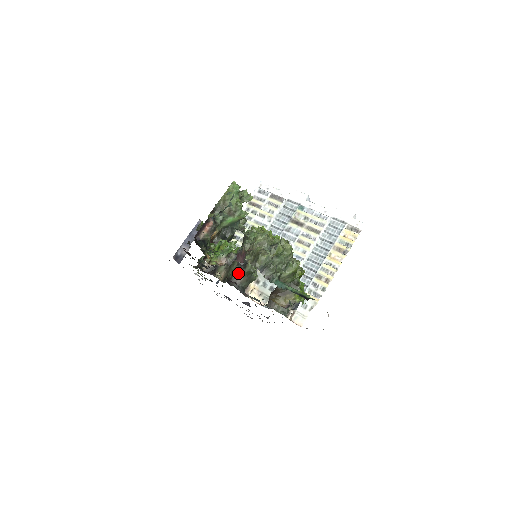
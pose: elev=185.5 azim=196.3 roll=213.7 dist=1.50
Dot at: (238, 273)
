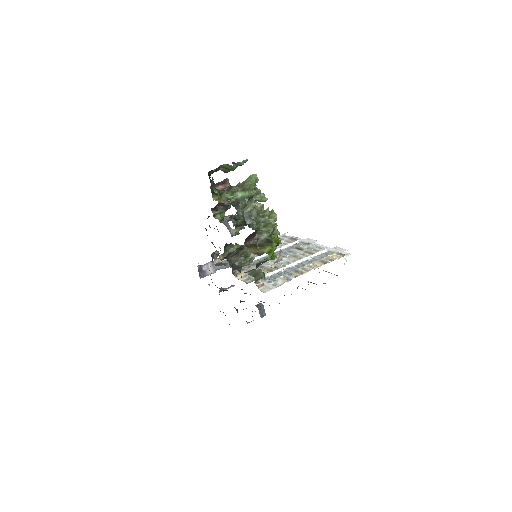
Dot at: (235, 253)
